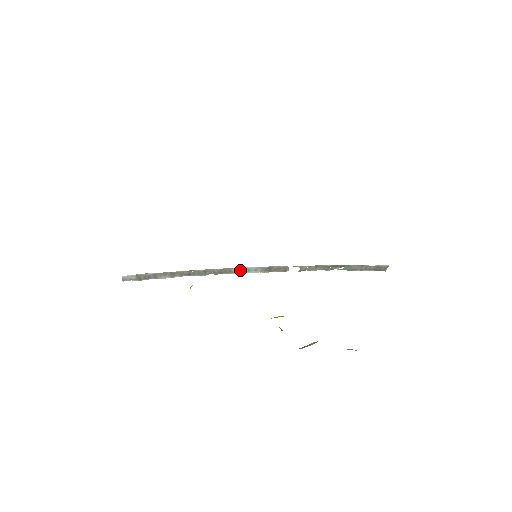
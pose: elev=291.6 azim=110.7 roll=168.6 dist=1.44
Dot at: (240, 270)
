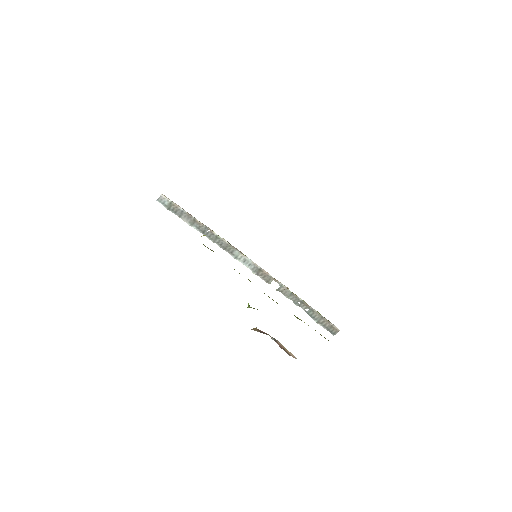
Dot at: (239, 256)
